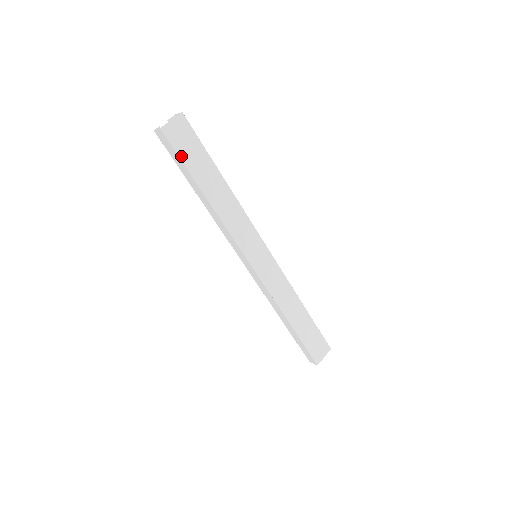
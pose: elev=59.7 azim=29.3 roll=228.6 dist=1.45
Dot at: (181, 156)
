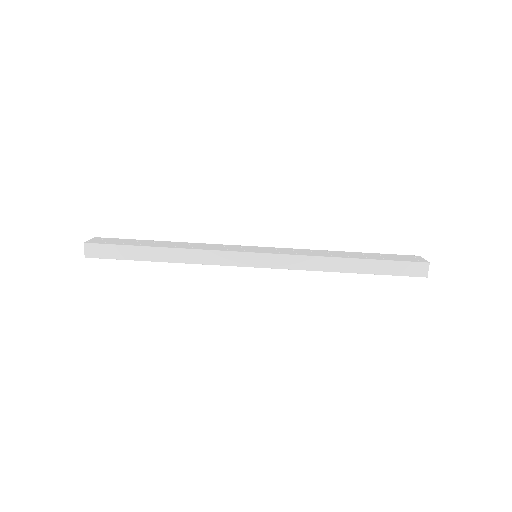
Dot at: (117, 244)
